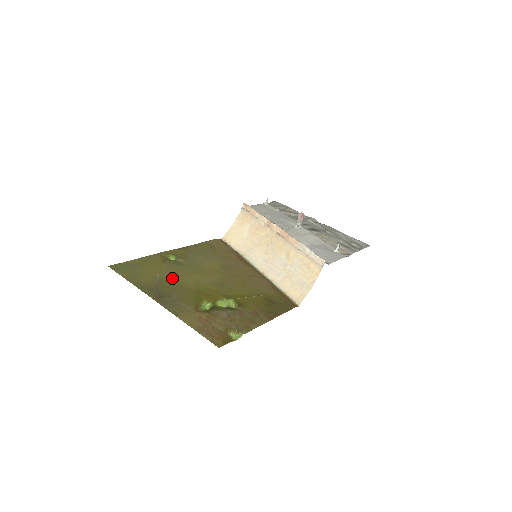
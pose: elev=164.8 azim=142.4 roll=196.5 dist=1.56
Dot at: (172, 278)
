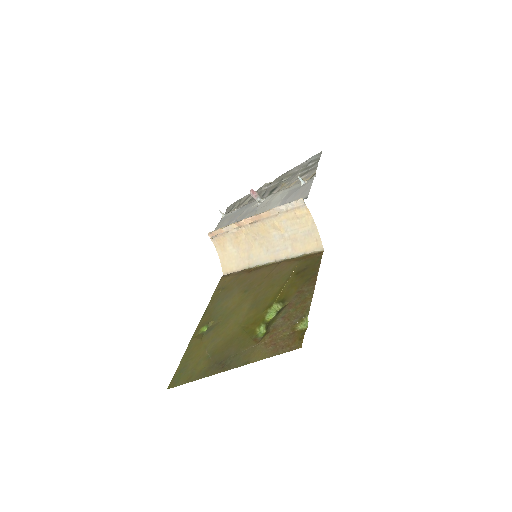
Dot at: (218, 342)
